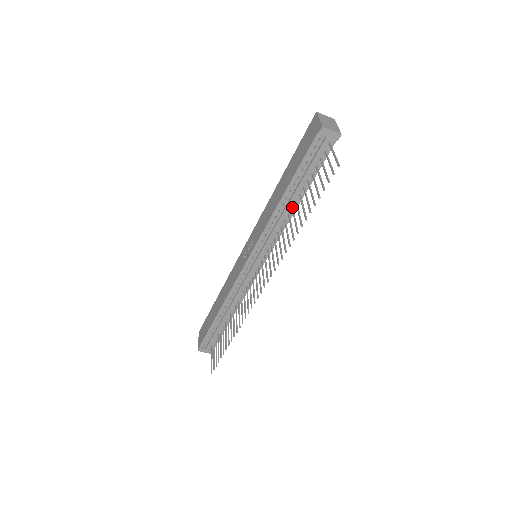
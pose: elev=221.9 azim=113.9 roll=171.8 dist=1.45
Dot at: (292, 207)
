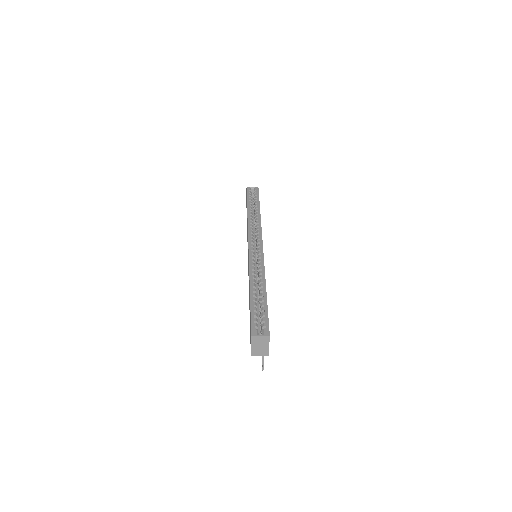
Dot at: occluded
